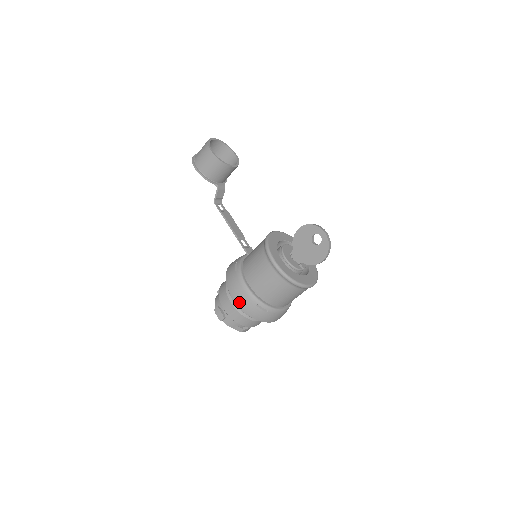
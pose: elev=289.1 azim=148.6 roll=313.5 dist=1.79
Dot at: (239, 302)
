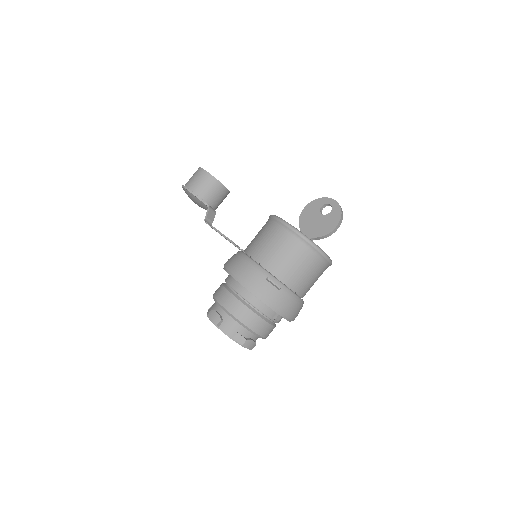
Dot at: (244, 279)
